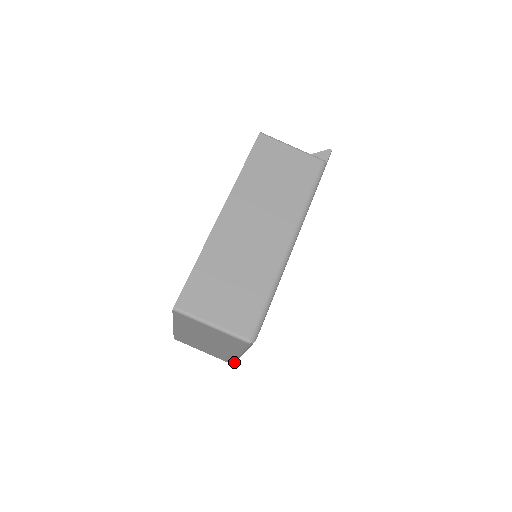
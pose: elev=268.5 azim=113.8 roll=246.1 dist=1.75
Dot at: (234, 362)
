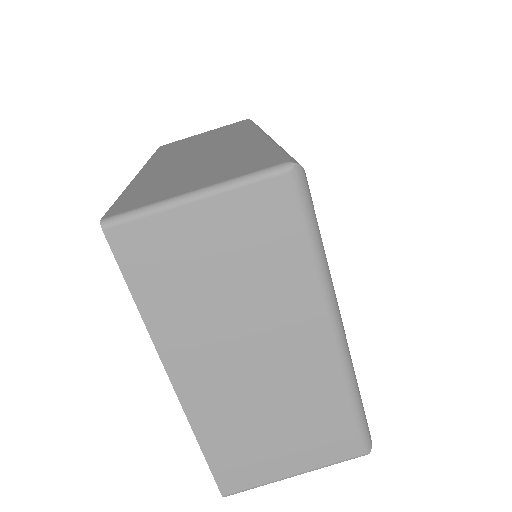
Dot at: (366, 437)
